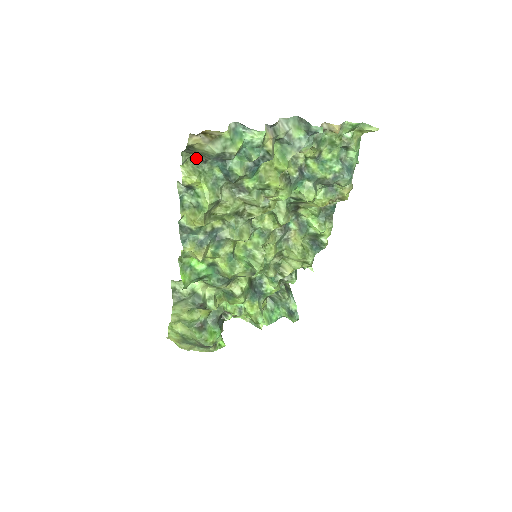
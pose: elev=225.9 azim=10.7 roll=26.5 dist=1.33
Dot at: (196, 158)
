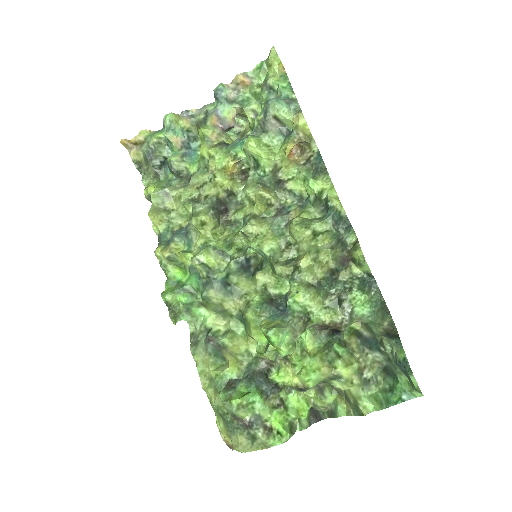
Dot at: (156, 176)
